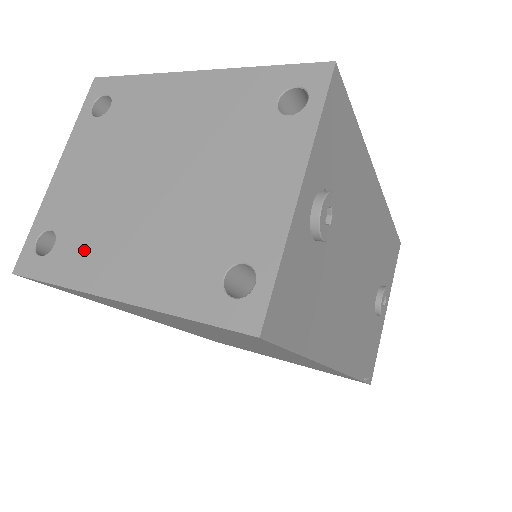
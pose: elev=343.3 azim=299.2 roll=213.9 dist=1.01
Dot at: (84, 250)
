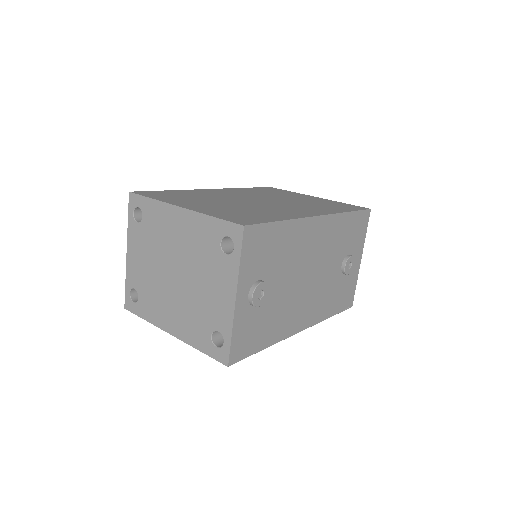
Dot at: (152, 305)
